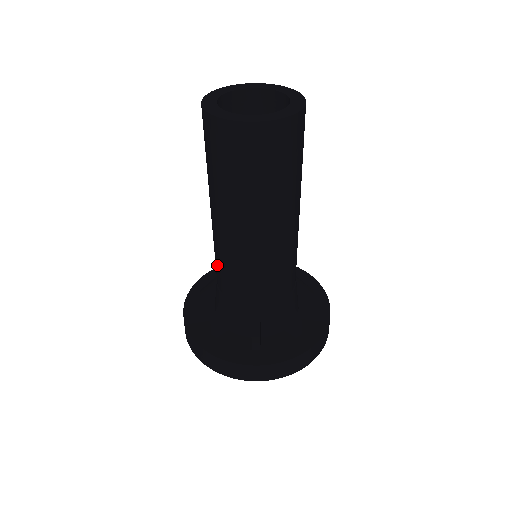
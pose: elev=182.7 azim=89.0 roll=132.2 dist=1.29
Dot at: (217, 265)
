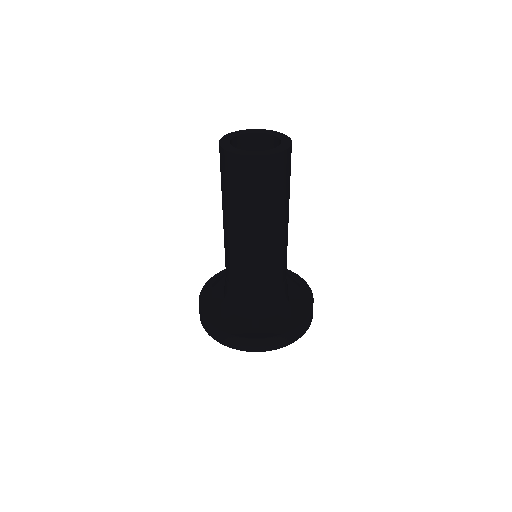
Dot at: (227, 262)
